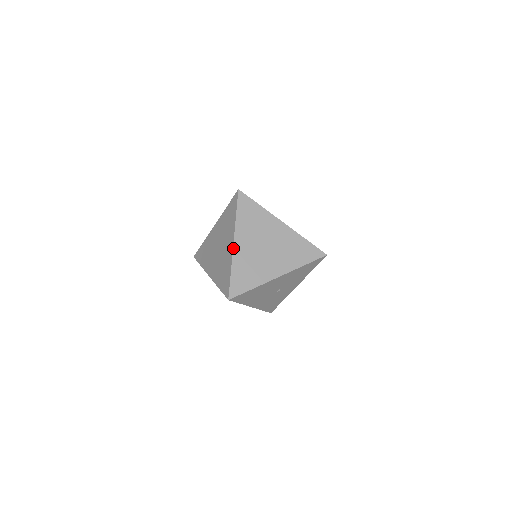
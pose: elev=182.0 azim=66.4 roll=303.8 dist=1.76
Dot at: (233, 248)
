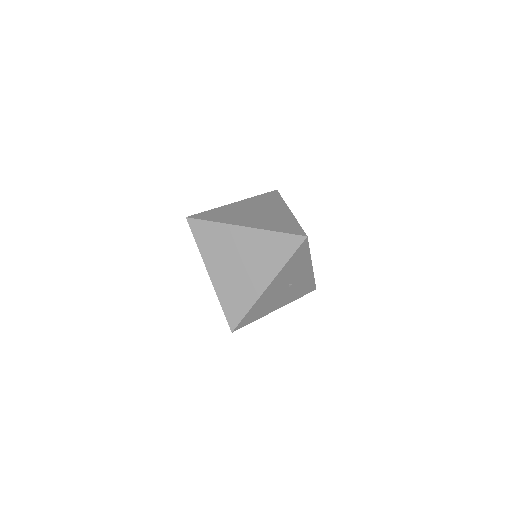
Dot at: (211, 280)
